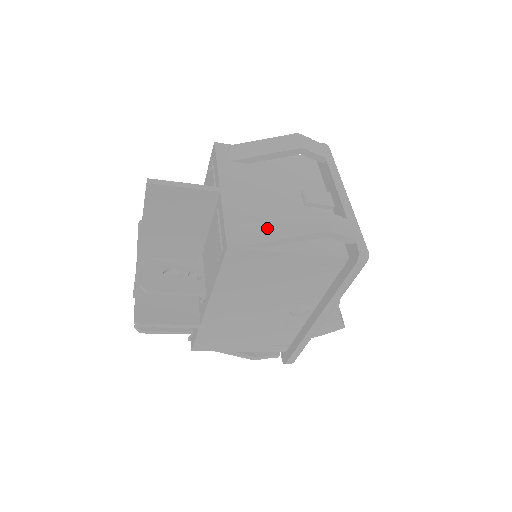
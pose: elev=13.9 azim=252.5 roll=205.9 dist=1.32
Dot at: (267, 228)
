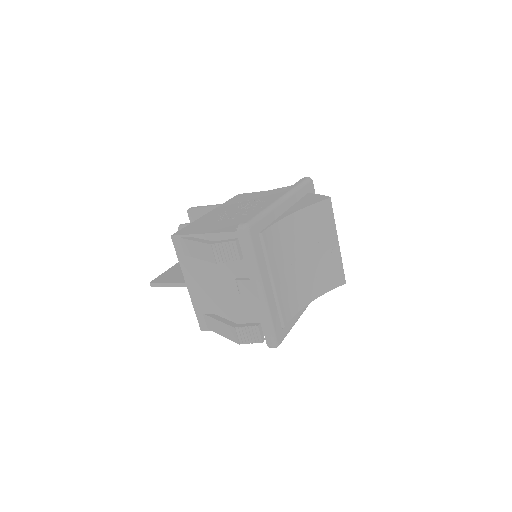
Dot at: (214, 324)
